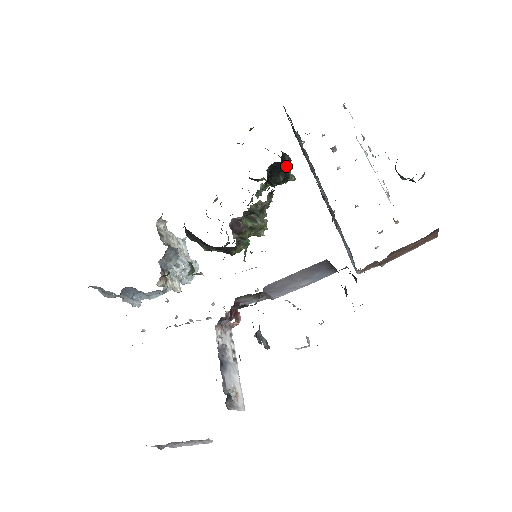
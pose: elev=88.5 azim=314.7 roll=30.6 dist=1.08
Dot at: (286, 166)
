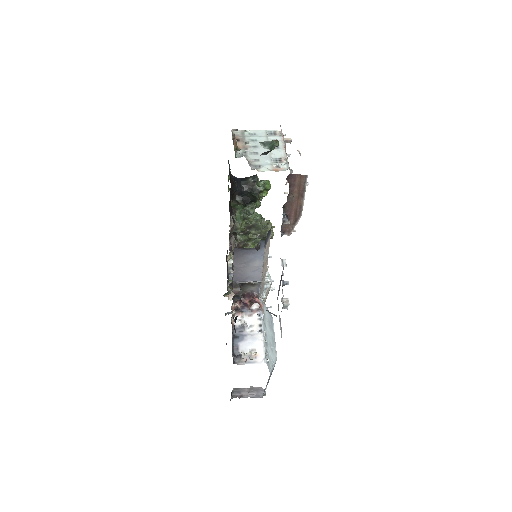
Dot at: (251, 185)
